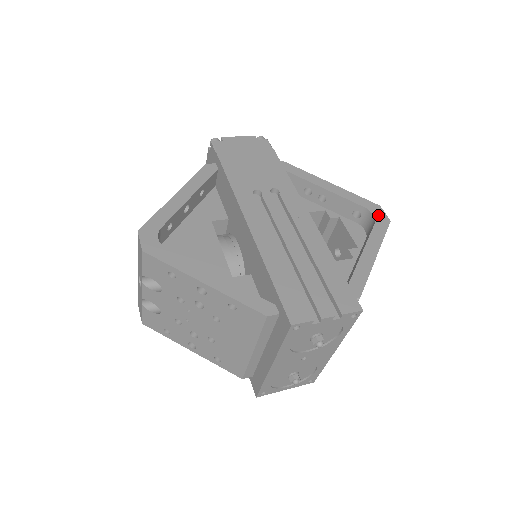
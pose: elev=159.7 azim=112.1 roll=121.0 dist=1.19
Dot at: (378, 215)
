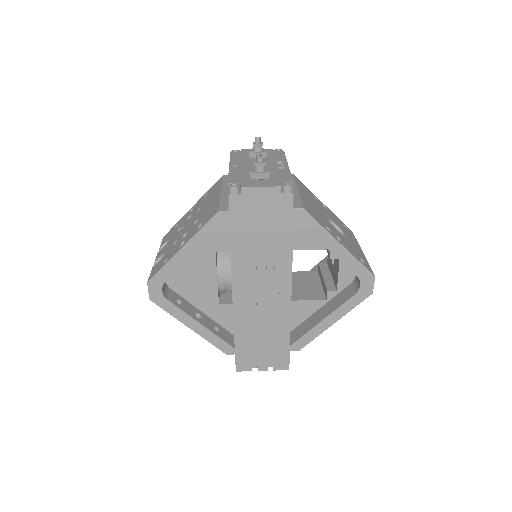
Dot at: (365, 286)
